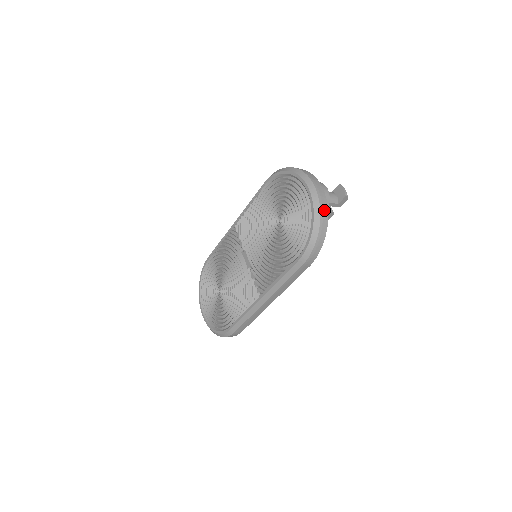
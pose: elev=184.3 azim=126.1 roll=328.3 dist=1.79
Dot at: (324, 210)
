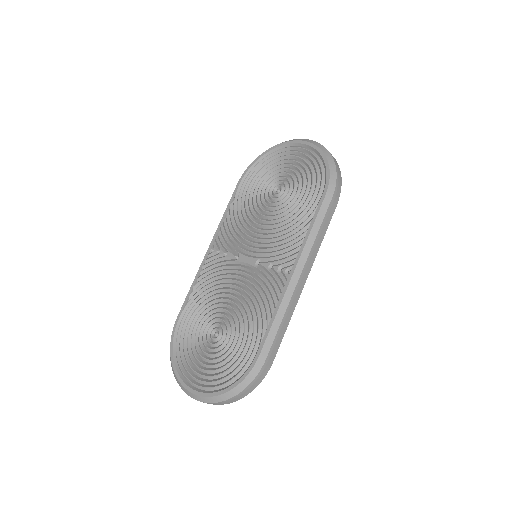
Dot at: occluded
